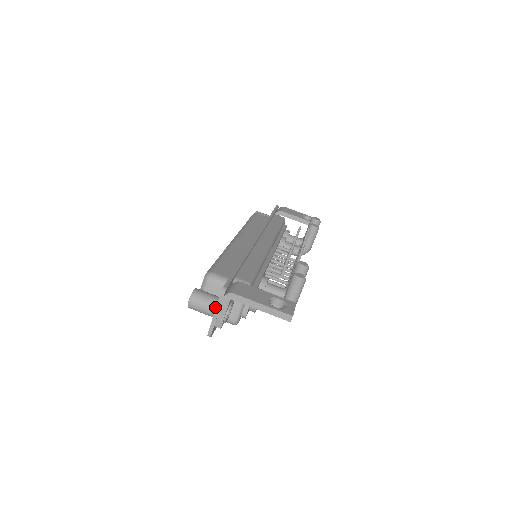
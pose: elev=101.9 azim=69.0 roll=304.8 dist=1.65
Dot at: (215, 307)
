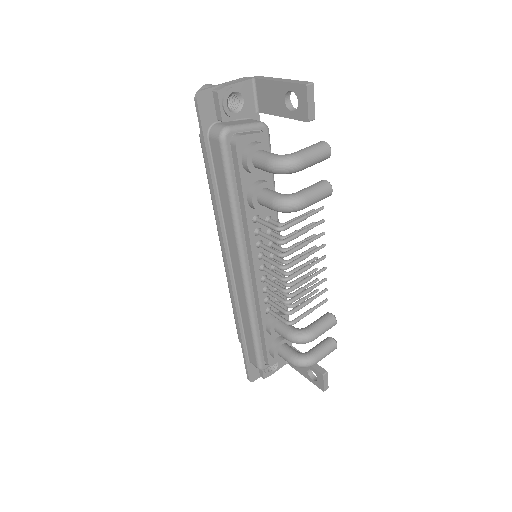
Dot at: occluded
